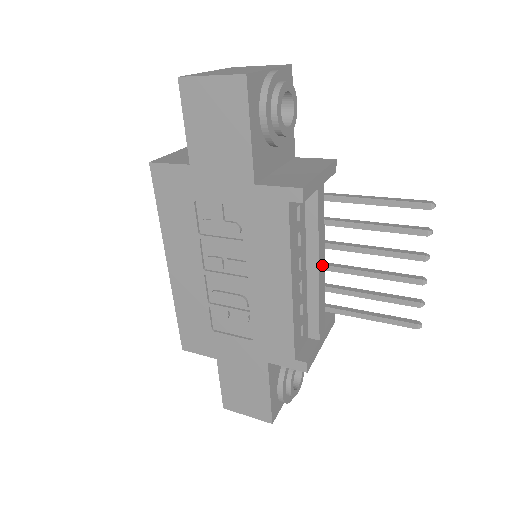
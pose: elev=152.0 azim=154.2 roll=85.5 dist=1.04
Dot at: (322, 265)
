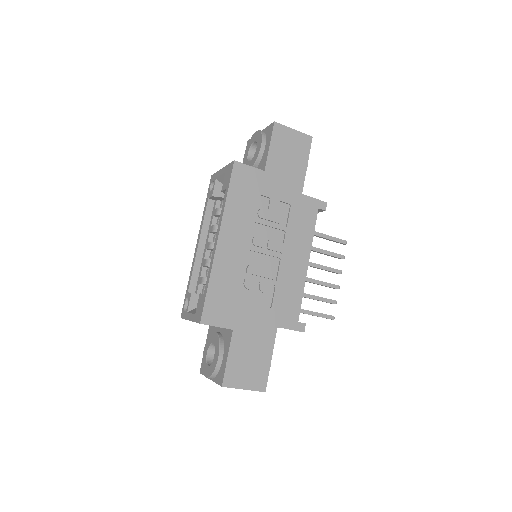
Dot at: occluded
